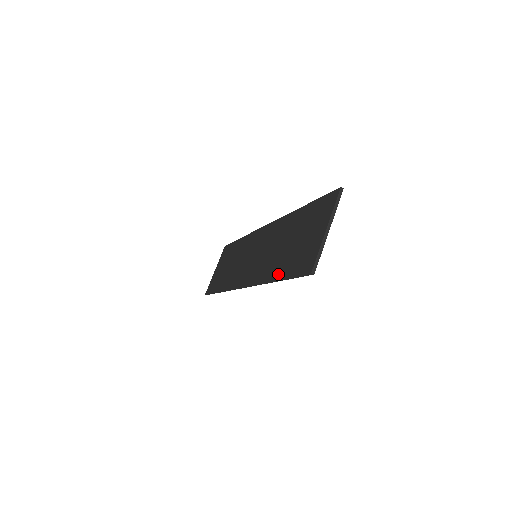
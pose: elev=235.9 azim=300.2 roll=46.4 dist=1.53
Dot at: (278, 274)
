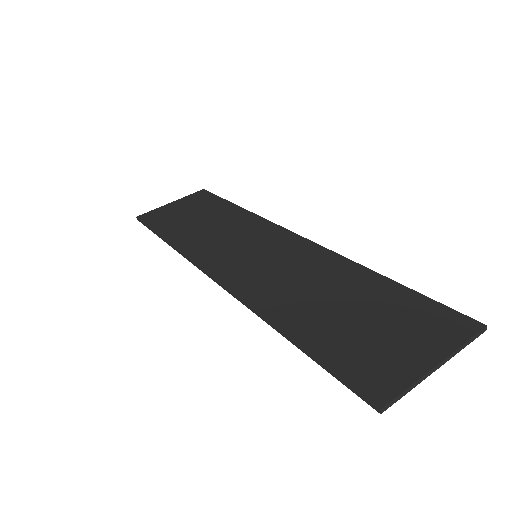
Dot at: (297, 332)
